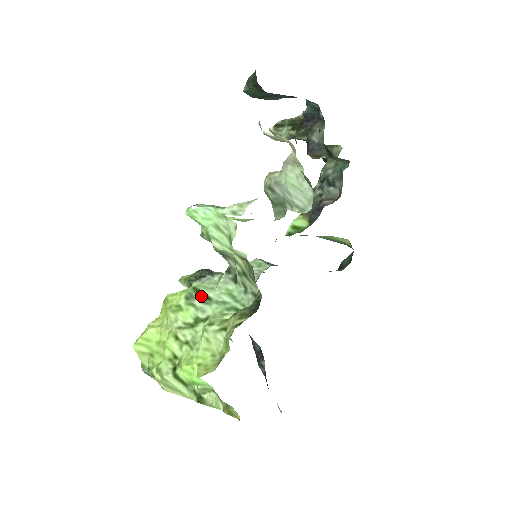
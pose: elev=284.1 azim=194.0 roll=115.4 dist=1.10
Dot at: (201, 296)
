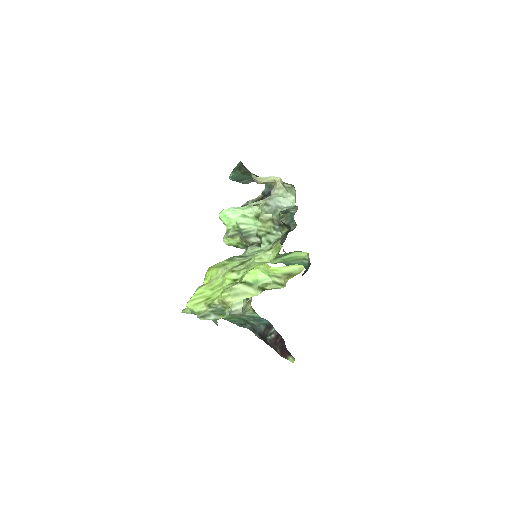
Dot at: (238, 257)
